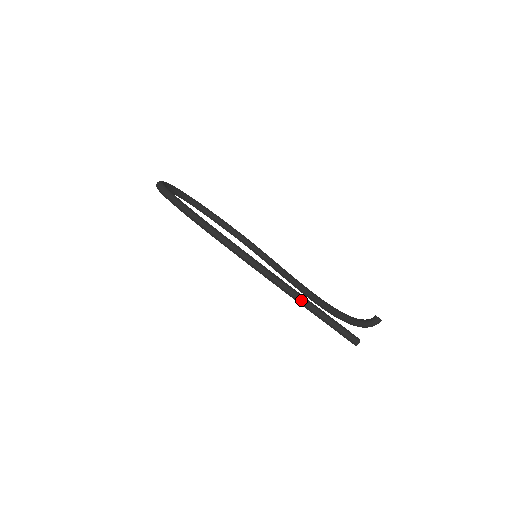
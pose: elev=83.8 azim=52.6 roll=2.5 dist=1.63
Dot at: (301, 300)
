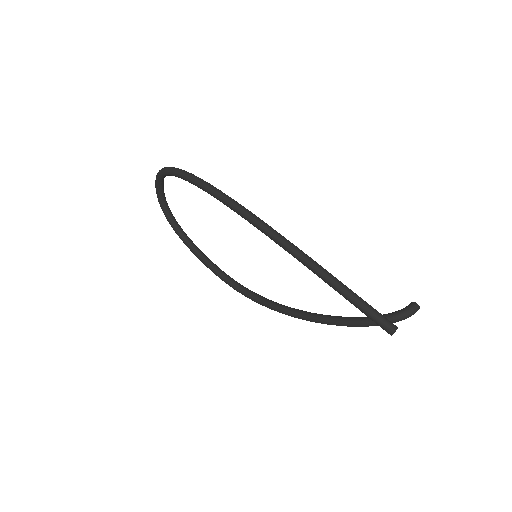
Dot at: (321, 268)
